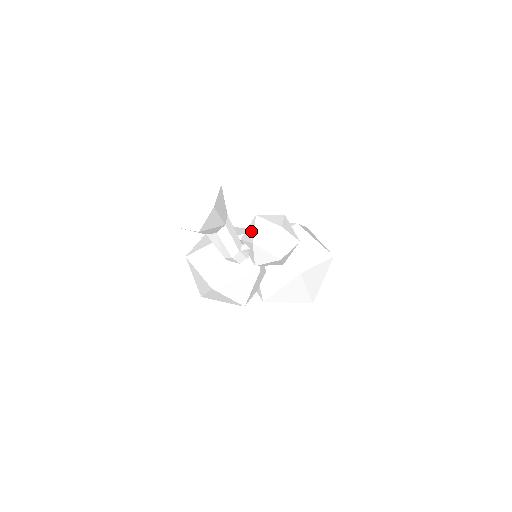
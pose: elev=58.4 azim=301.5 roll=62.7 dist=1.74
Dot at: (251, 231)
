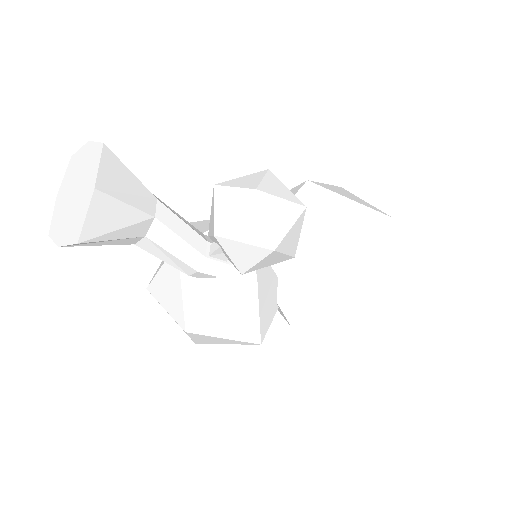
Dot at: (212, 215)
